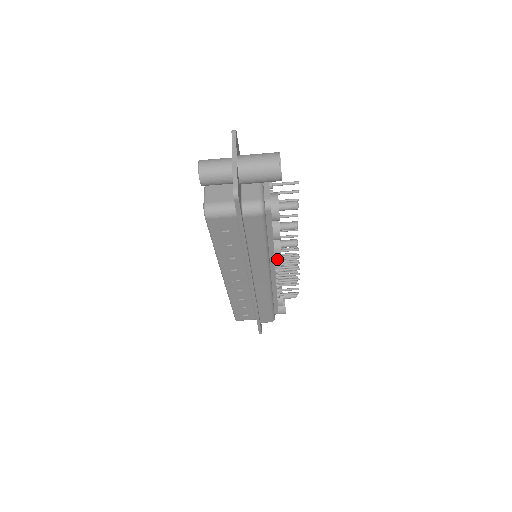
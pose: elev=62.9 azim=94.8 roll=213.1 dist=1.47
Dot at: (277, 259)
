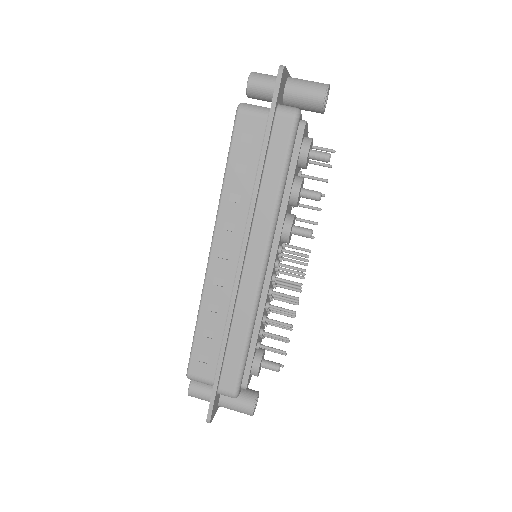
Dot at: (282, 249)
